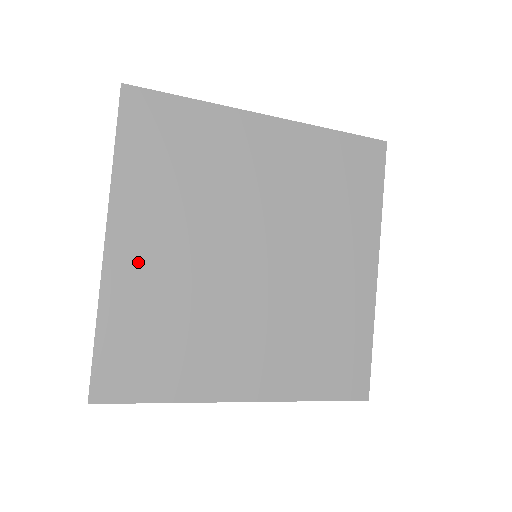
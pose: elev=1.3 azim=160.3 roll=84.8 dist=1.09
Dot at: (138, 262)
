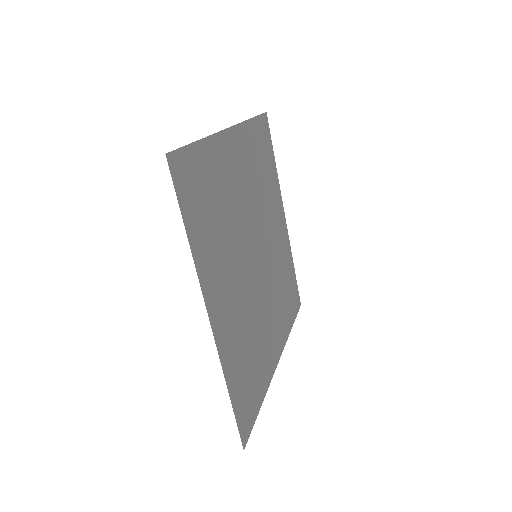
Dot at: (231, 160)
